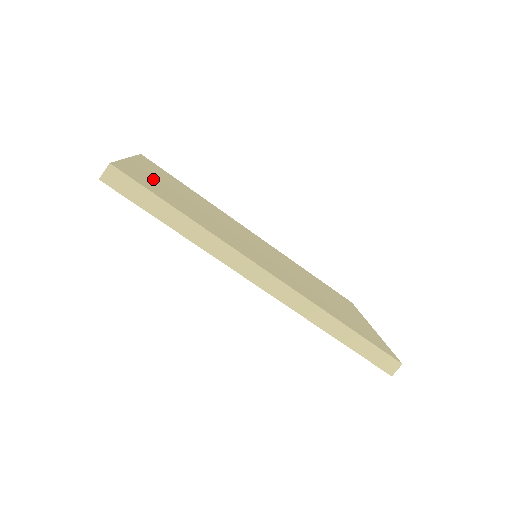
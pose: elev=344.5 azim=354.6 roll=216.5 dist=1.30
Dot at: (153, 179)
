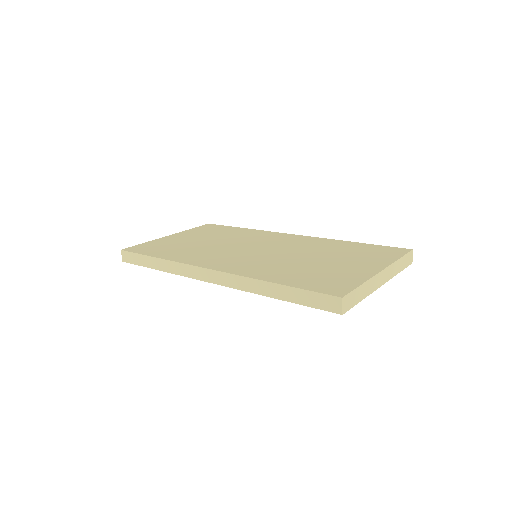
Dot at: (172, 242)
